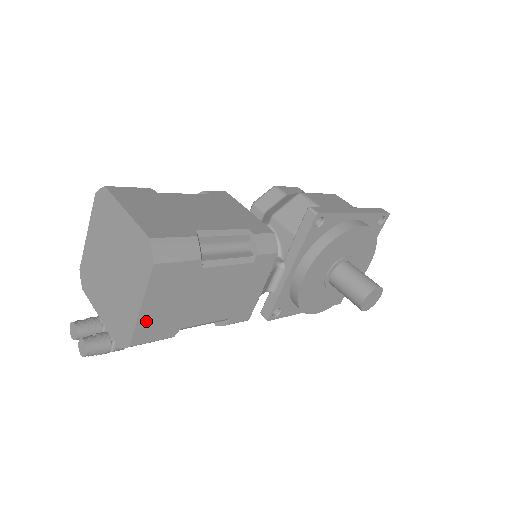
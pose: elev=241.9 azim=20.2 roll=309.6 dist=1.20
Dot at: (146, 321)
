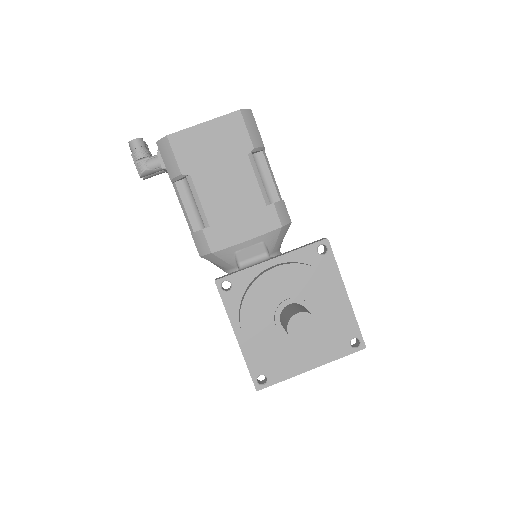
Dot at: (192, 135)
